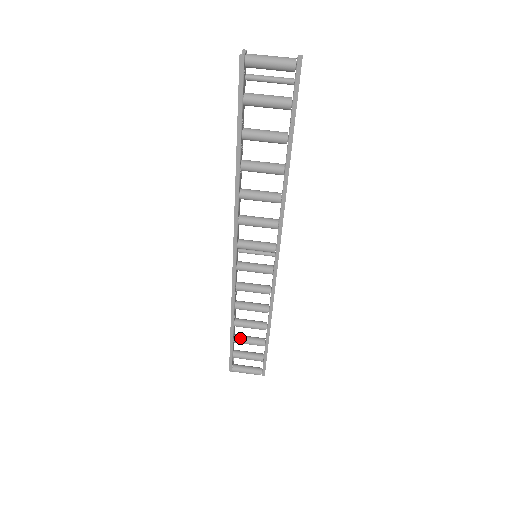
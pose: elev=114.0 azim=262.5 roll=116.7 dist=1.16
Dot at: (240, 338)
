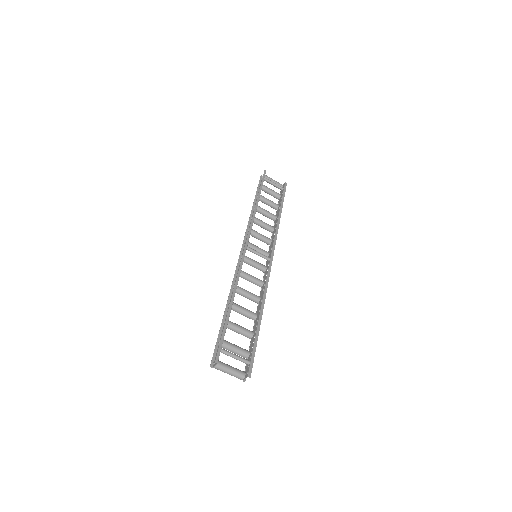
Dot at: (261, 201)
